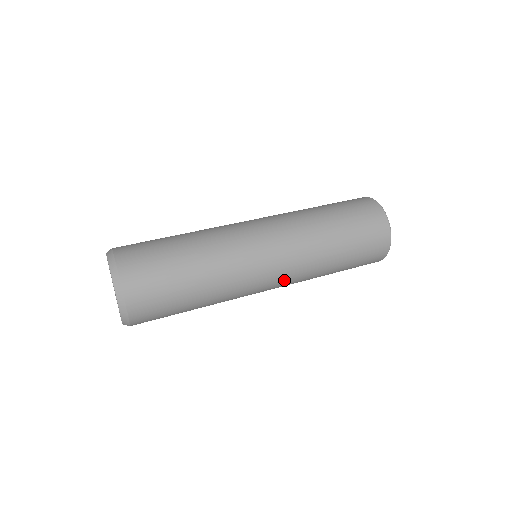
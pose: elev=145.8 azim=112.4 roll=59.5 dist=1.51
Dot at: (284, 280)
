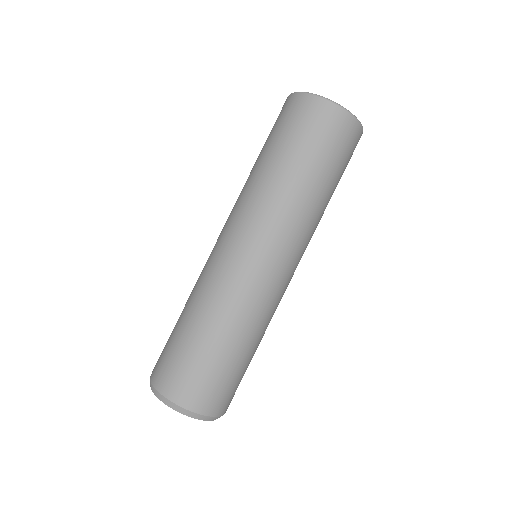
Dot at: occluded
